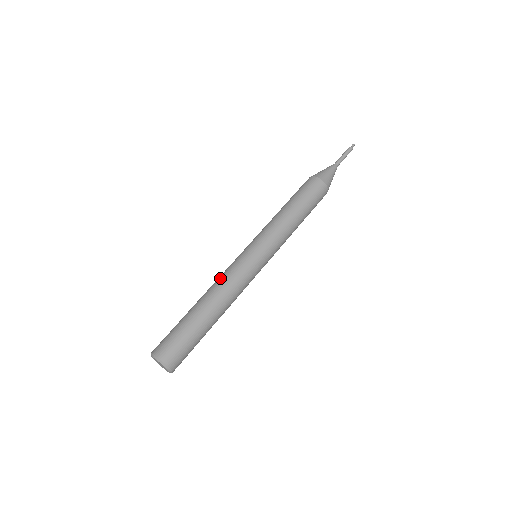
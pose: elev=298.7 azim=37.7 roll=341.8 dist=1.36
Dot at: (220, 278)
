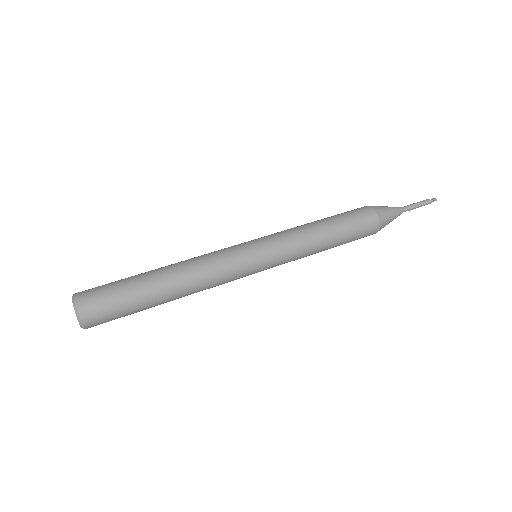
Dot at: (202, 258)
